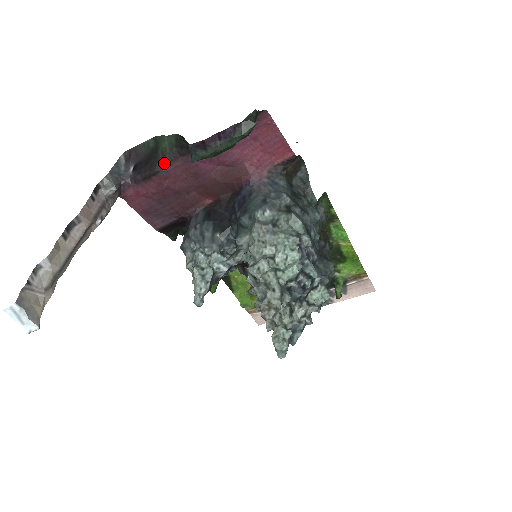
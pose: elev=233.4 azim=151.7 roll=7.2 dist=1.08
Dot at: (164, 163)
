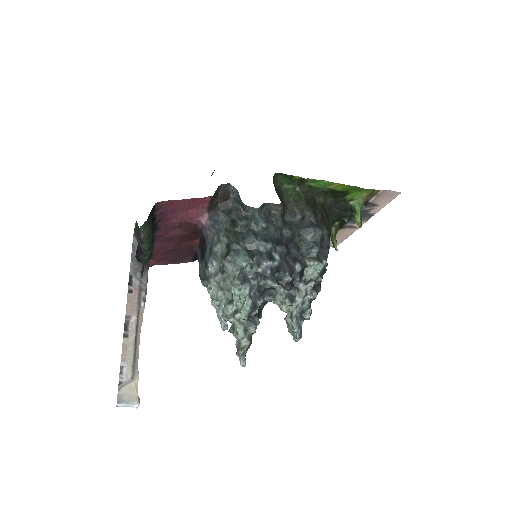
Dot at: occluded
